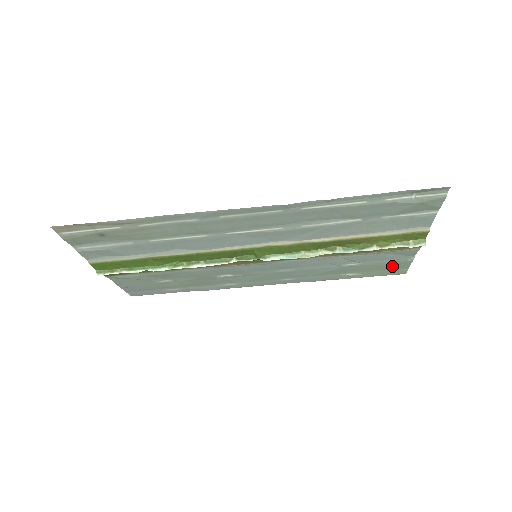
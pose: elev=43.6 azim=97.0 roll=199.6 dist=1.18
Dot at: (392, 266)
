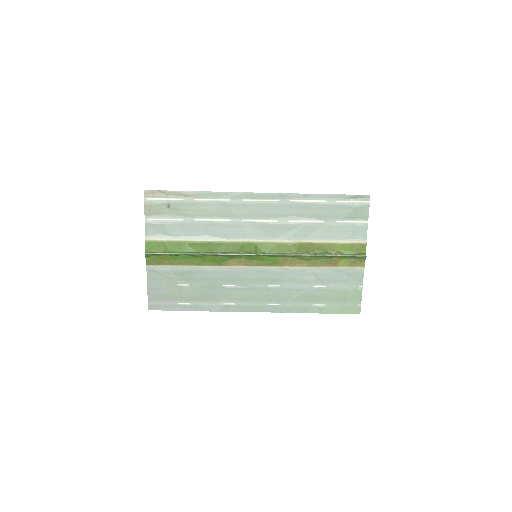
Dot at: (349, 297)
